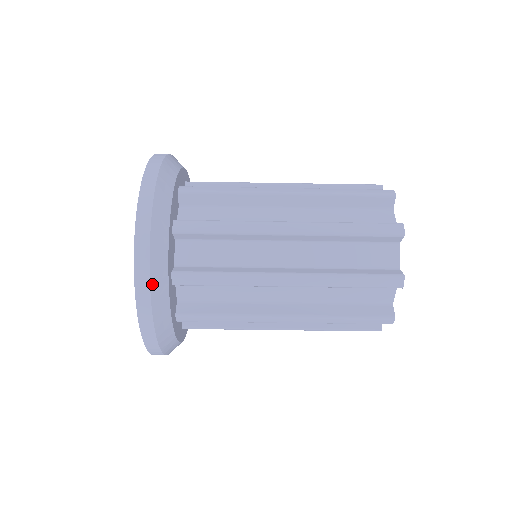
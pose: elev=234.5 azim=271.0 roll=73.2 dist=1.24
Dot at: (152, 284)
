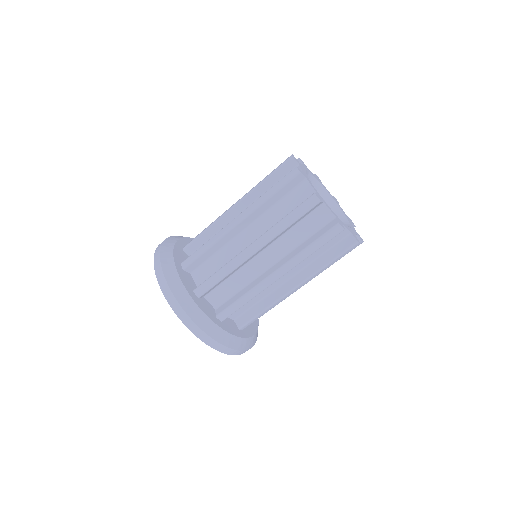
Dot at: (179, 300)
